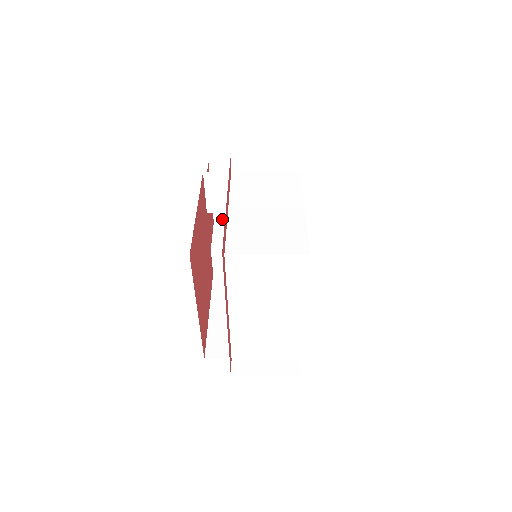
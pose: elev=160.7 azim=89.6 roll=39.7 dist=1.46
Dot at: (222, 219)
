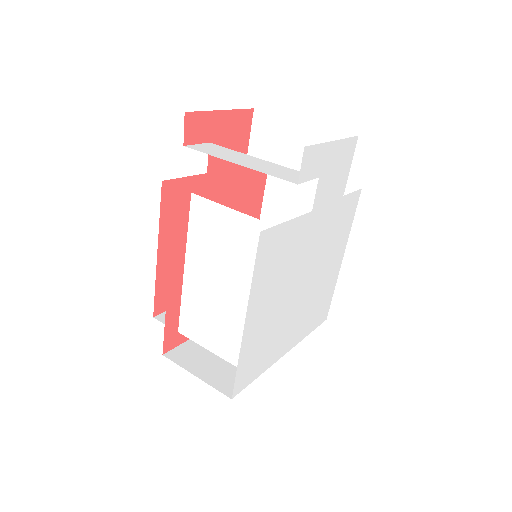
Dot at: (261, 111)
